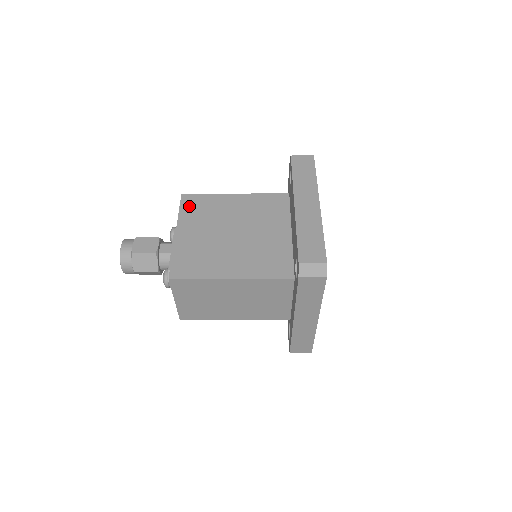
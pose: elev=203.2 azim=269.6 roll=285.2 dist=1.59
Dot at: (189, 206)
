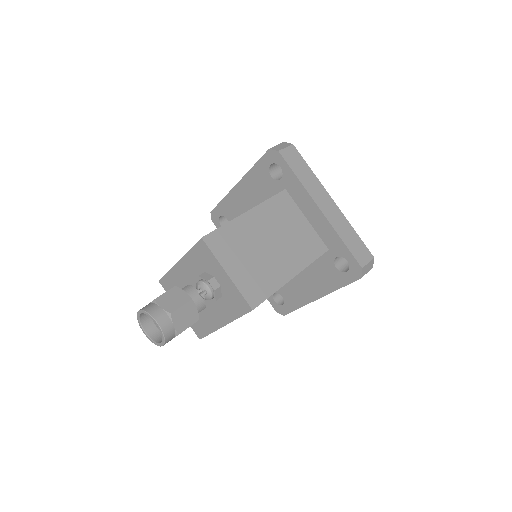
Dot at: occluded
